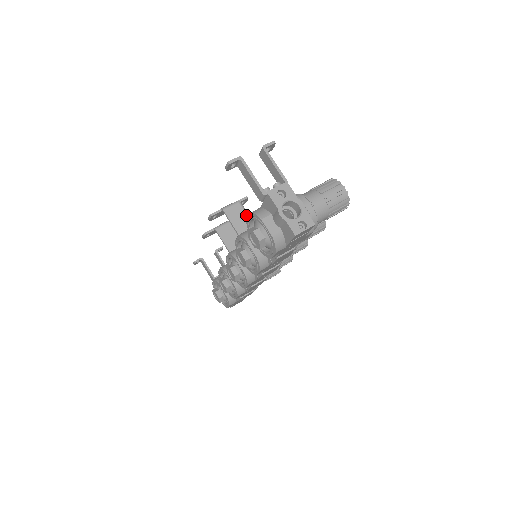
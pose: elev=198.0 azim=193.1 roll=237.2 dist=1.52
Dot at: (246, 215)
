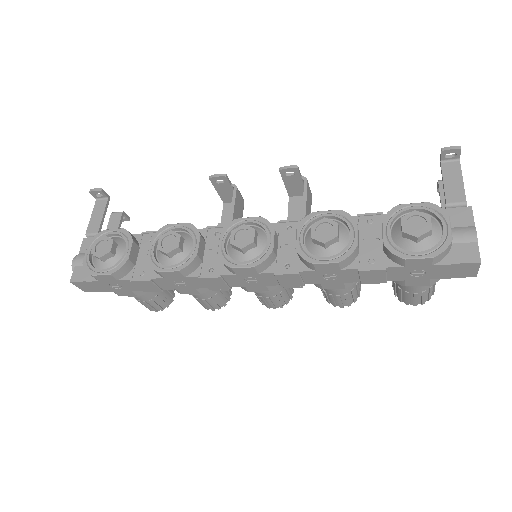
Dot at: occluded
